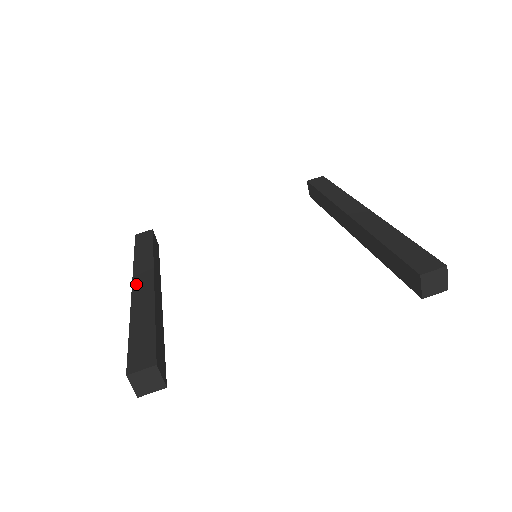
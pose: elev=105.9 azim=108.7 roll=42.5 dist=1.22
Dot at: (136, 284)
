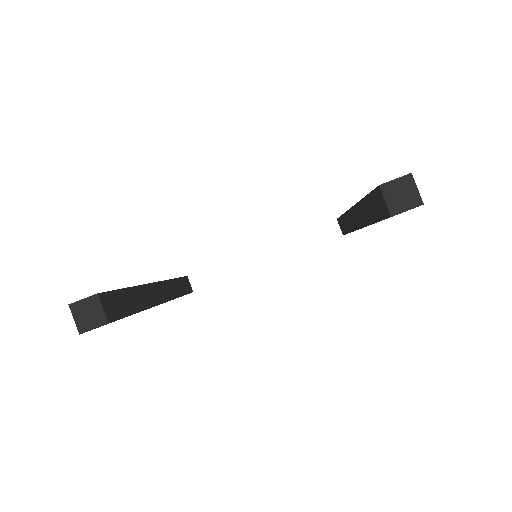
Dot at: occluded
